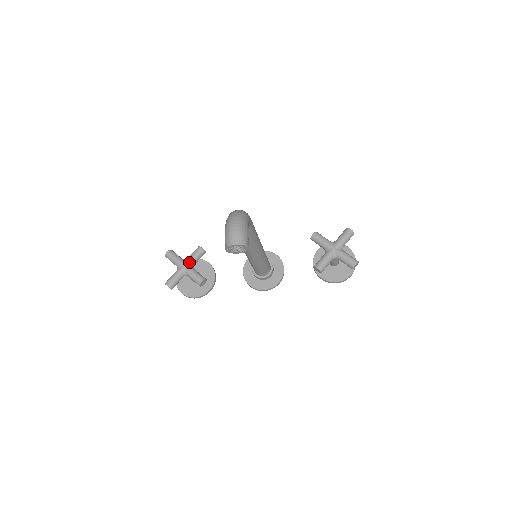
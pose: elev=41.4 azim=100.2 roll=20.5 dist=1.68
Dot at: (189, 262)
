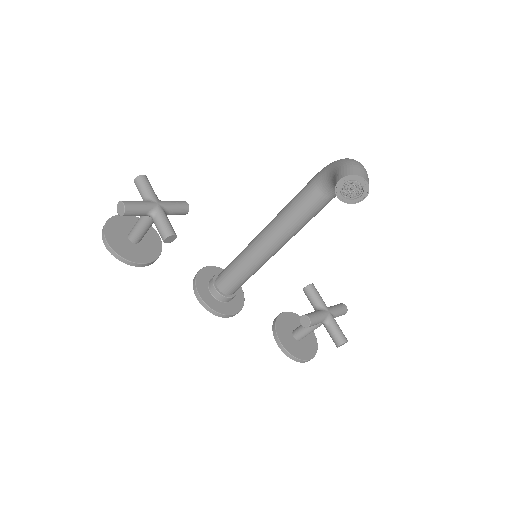
Dot at: (167, 205)
